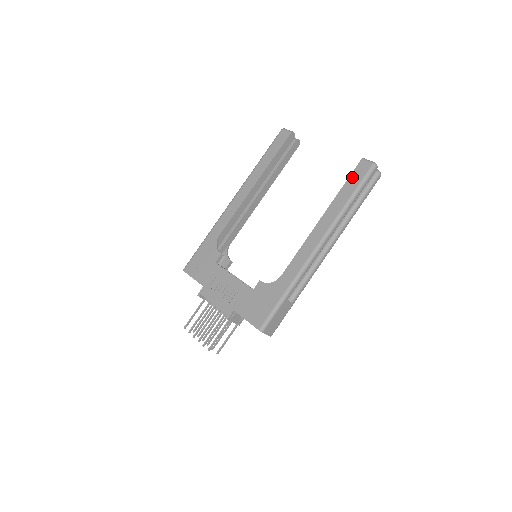
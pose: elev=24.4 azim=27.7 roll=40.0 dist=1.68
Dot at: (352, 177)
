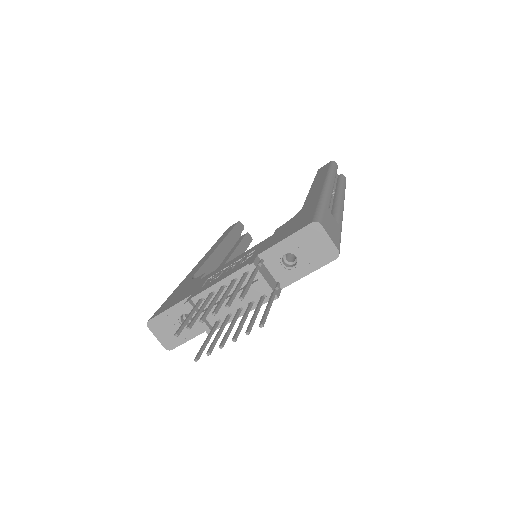
Dot at: (319, 171)
